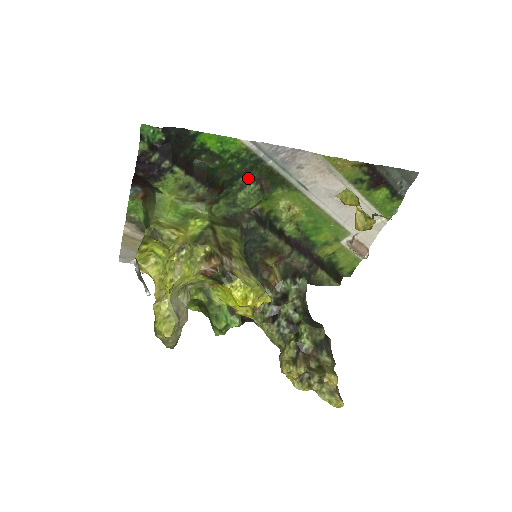
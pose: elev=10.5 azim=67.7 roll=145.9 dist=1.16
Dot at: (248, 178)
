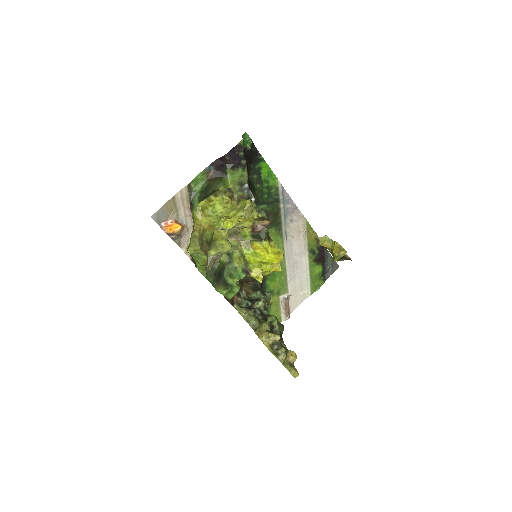
Dot at: (265, 208)
